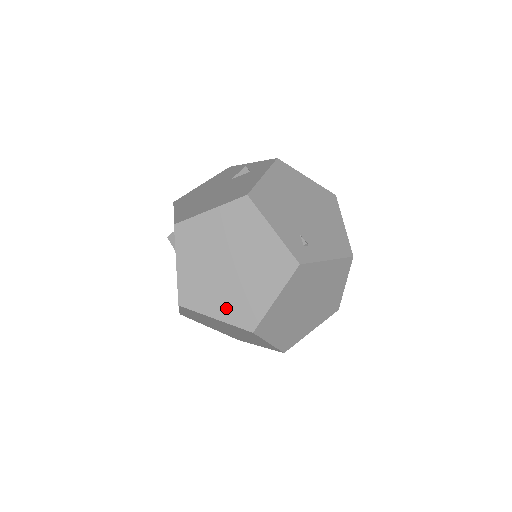
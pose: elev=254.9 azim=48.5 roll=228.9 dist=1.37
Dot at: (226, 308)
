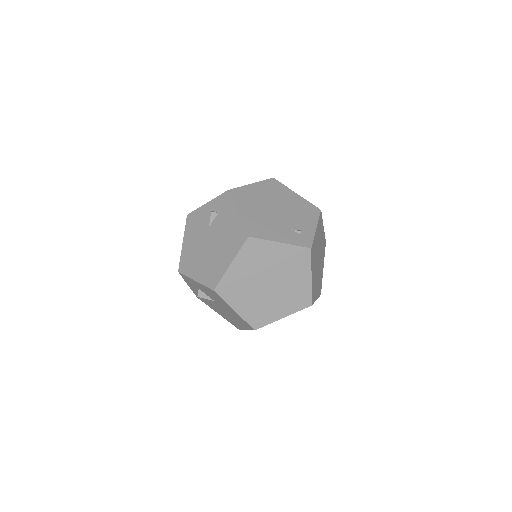
Dot at: (285, 307)
